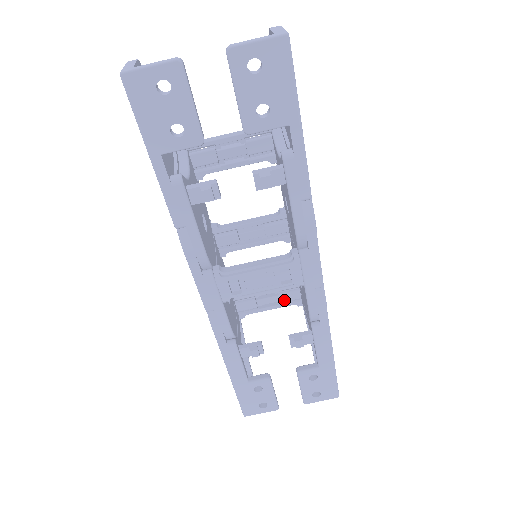
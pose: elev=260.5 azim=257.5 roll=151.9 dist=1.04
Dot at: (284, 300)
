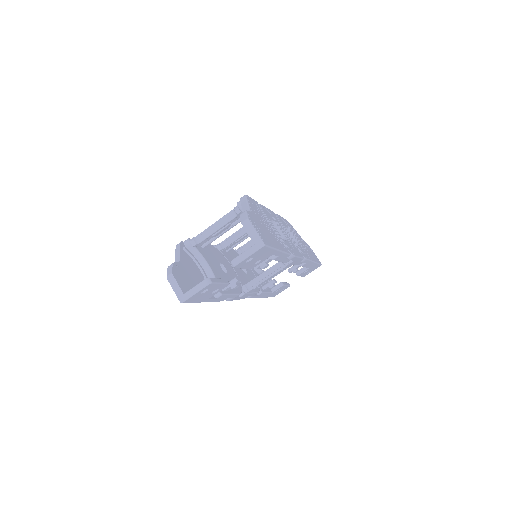
Dot at: occluded
